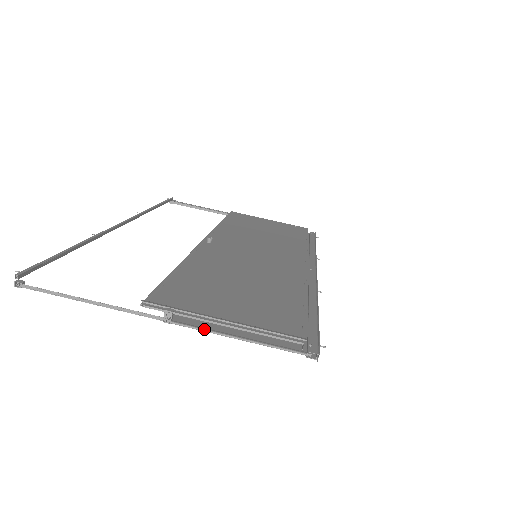
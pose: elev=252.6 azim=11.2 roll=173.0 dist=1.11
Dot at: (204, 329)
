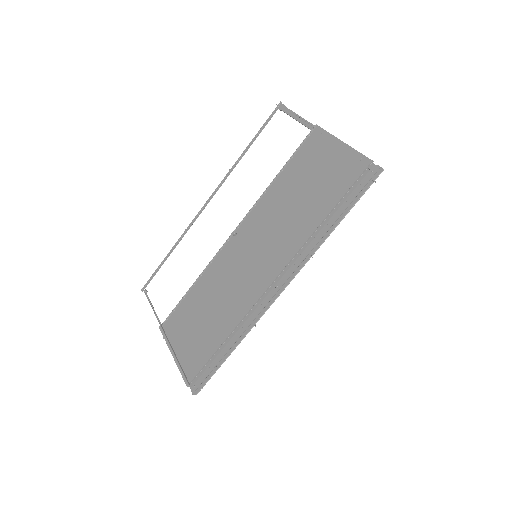
Dot at: occluded
